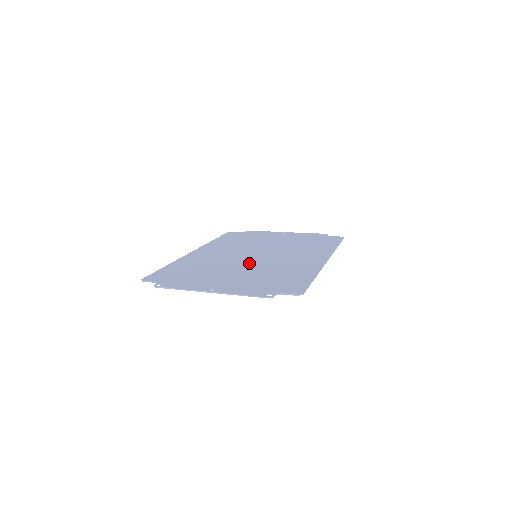
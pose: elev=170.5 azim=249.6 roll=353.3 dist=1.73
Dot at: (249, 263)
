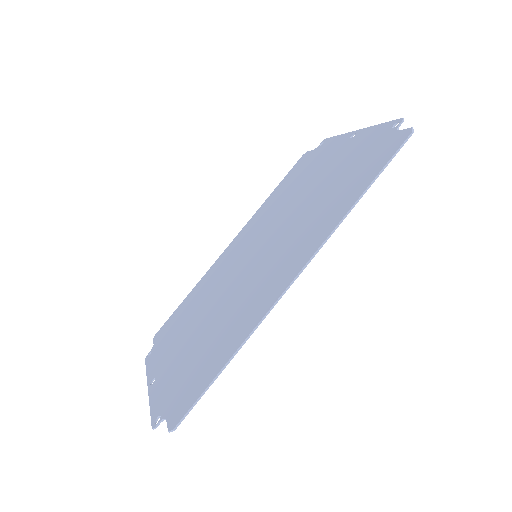
Dot at: (229, 290)
